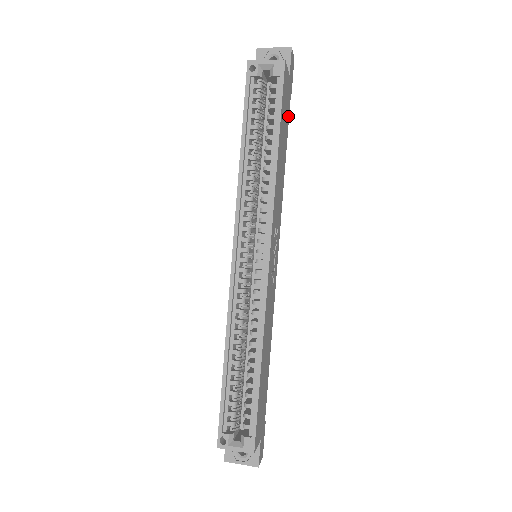
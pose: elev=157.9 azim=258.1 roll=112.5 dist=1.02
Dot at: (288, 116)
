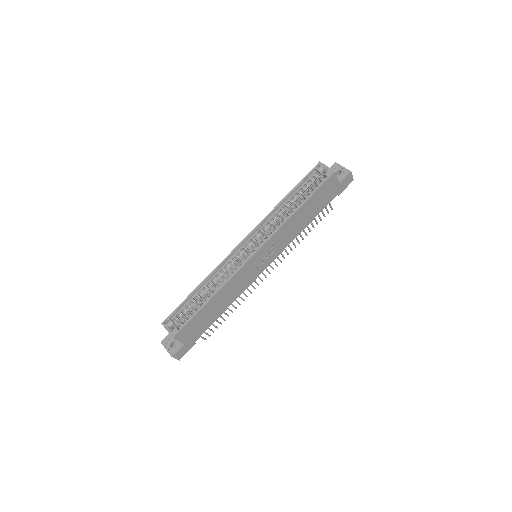
Dot at: (327, 203)
